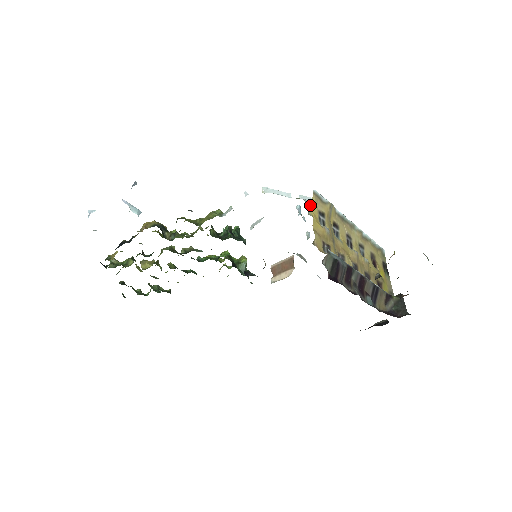
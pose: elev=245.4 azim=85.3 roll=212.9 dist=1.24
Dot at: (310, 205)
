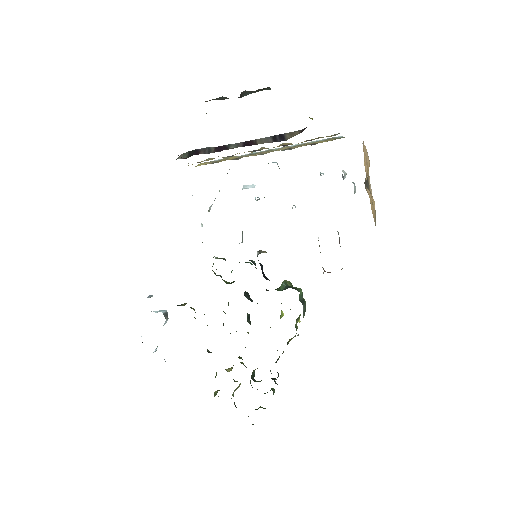
Dot at: occluded
